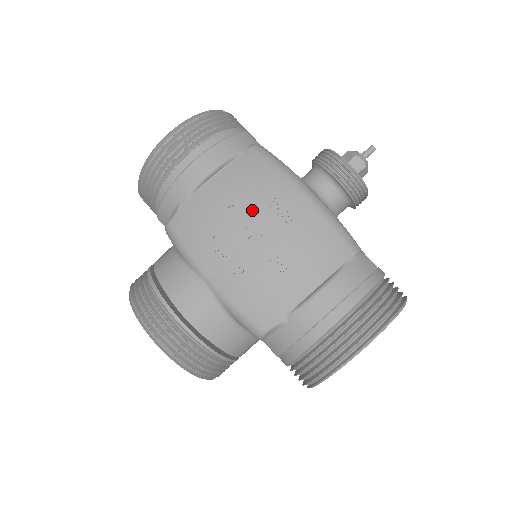
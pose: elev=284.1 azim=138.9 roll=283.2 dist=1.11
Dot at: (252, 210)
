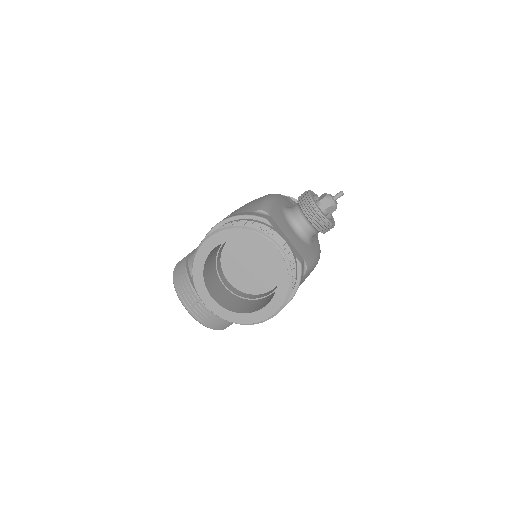
Dot at: occluded
